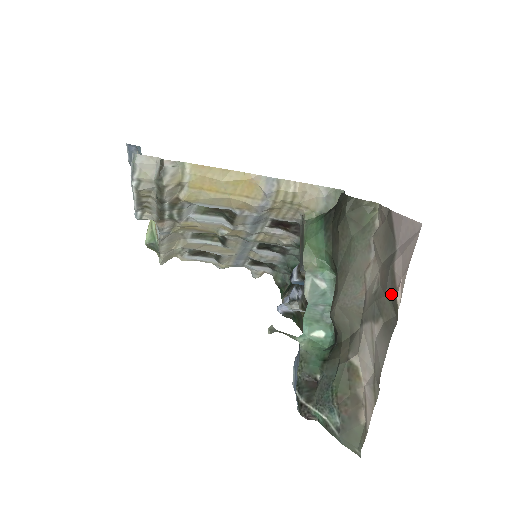
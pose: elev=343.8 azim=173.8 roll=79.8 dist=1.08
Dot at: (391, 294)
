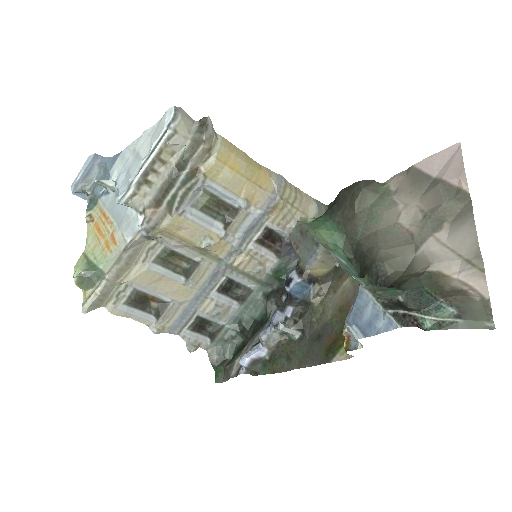
Dot at: (451, 196)
